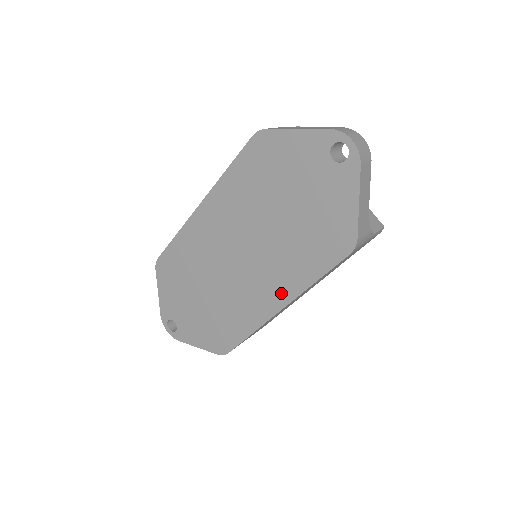
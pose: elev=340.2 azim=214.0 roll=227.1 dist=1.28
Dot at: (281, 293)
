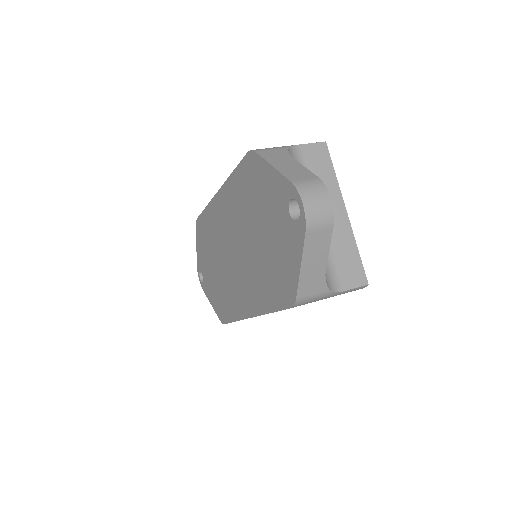
Dot at: (252, 304)
